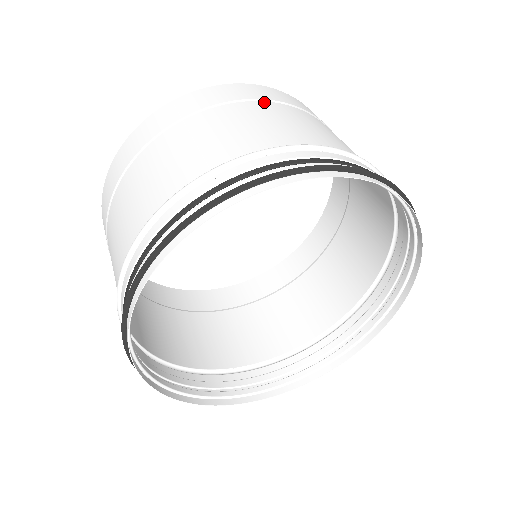
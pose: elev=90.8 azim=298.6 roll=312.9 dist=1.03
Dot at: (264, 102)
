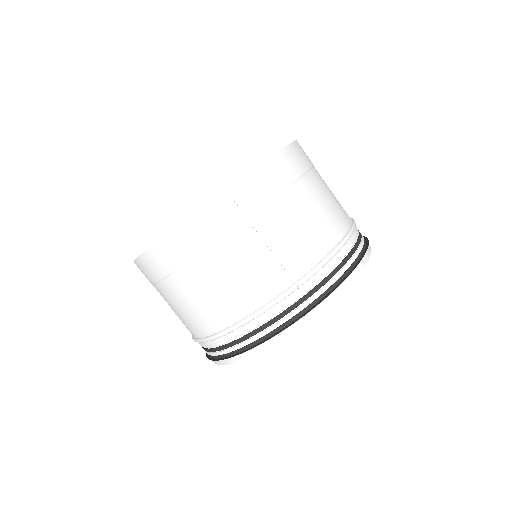
Dot at: (295, 186)
